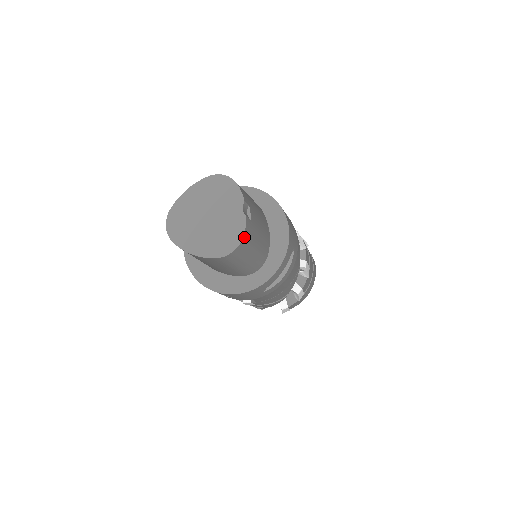
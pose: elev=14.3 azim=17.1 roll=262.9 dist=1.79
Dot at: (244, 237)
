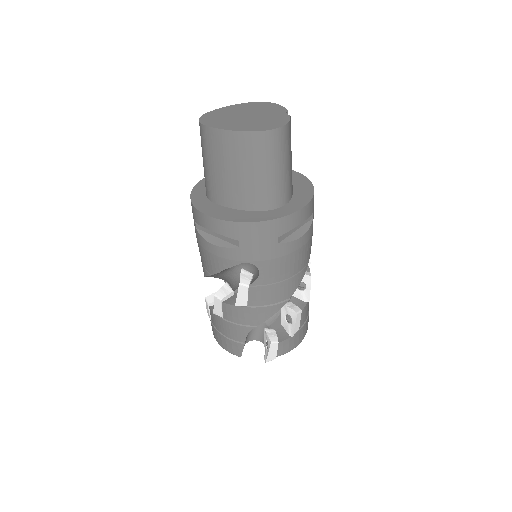
Dot at: (288, 125)
